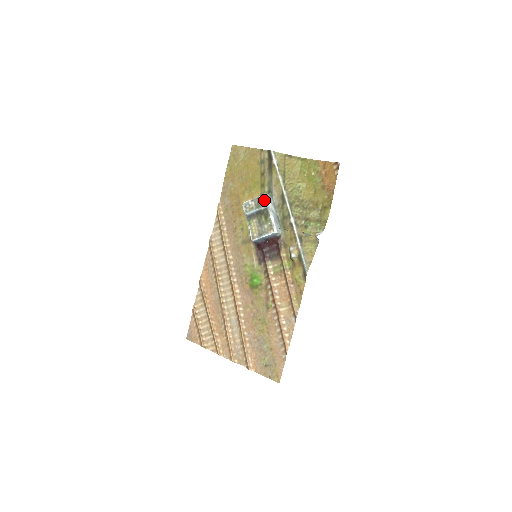
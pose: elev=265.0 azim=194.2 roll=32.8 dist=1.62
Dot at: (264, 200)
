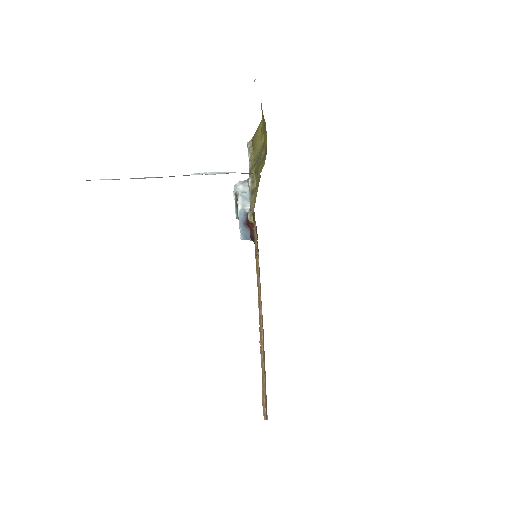
Dot at: (234, 188)
